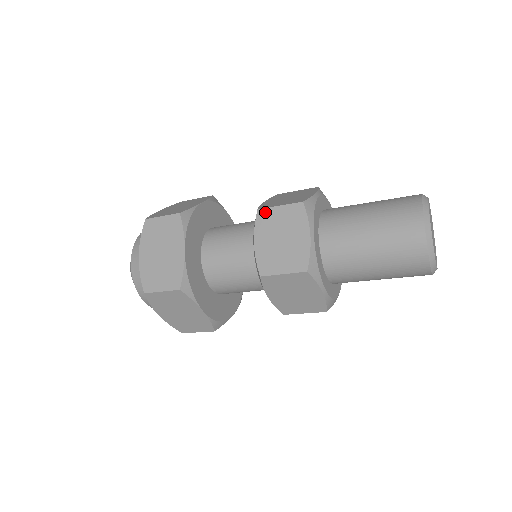
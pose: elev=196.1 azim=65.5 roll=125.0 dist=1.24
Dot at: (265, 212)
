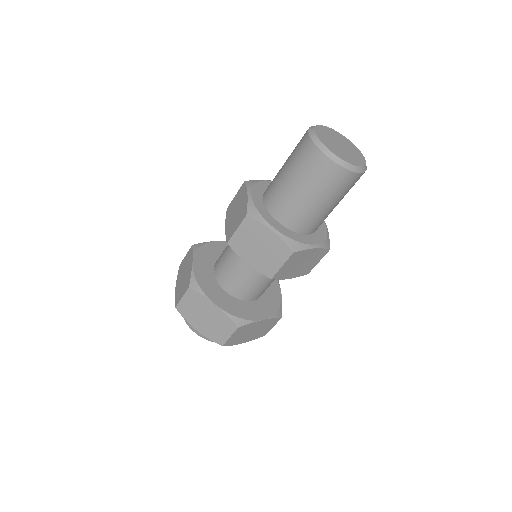
Dot at: (233, 241)
